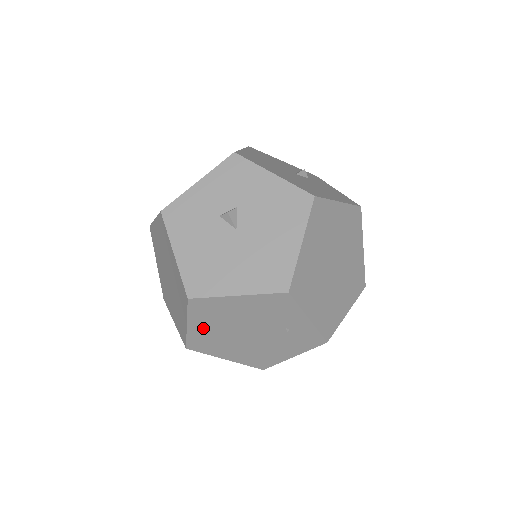
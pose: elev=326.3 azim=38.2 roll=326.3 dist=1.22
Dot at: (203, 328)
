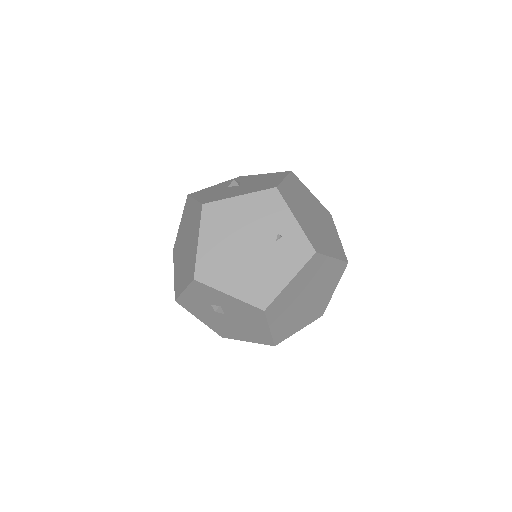
Dot at: (211, 244)
